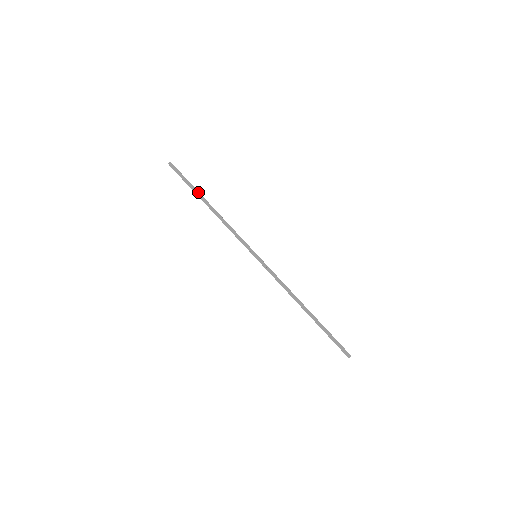
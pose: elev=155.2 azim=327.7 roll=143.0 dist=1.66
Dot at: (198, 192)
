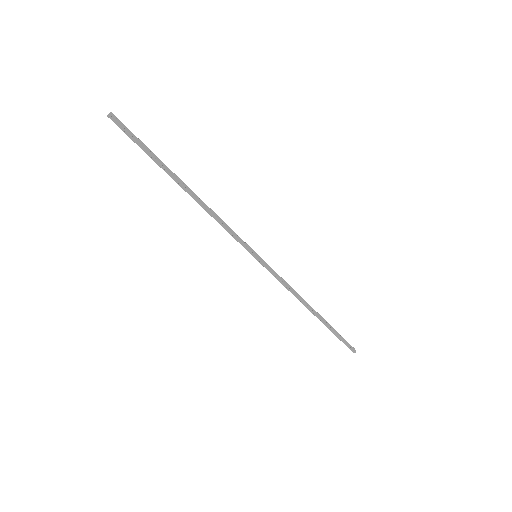
Dot at: (166, 166)
